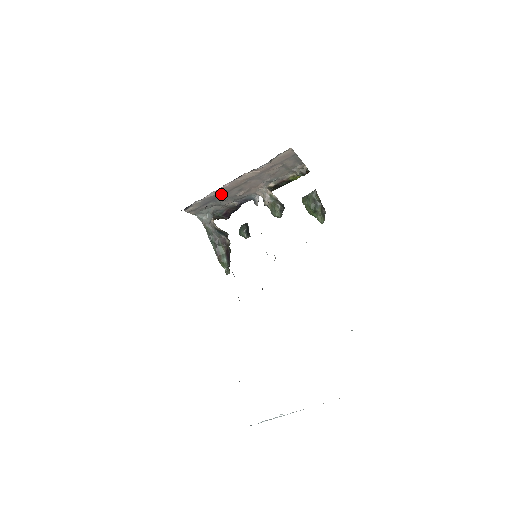
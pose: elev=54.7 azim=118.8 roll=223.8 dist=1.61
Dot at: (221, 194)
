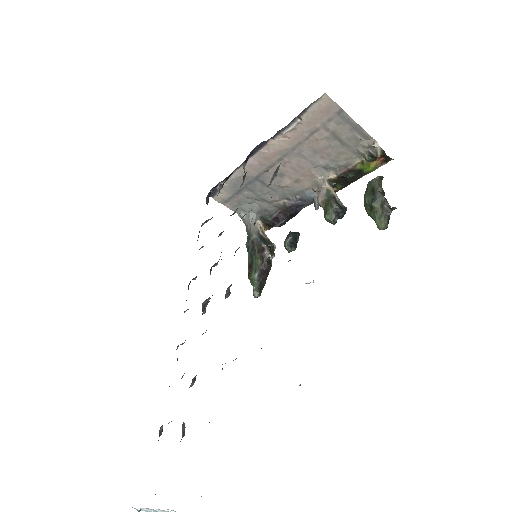
Dot at: (253, 177)
